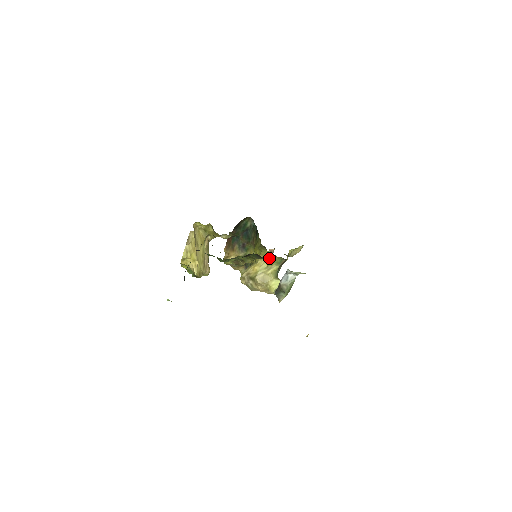
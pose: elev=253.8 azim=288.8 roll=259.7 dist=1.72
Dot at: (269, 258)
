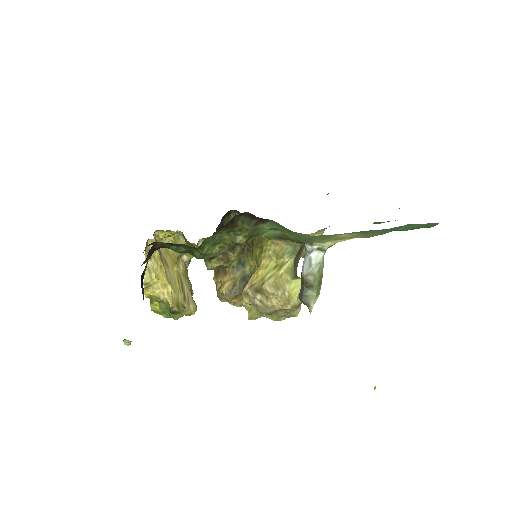
Dot at: (275, 250)
